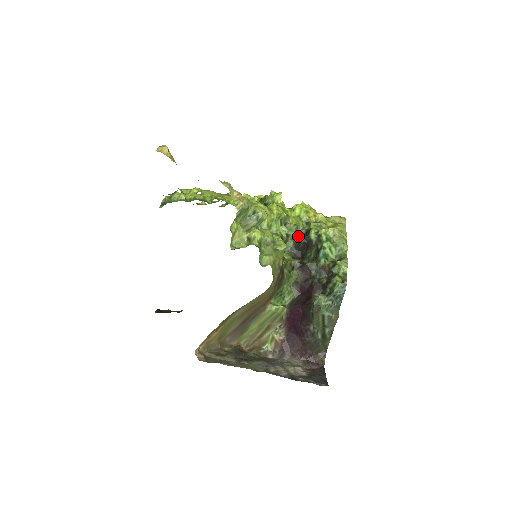
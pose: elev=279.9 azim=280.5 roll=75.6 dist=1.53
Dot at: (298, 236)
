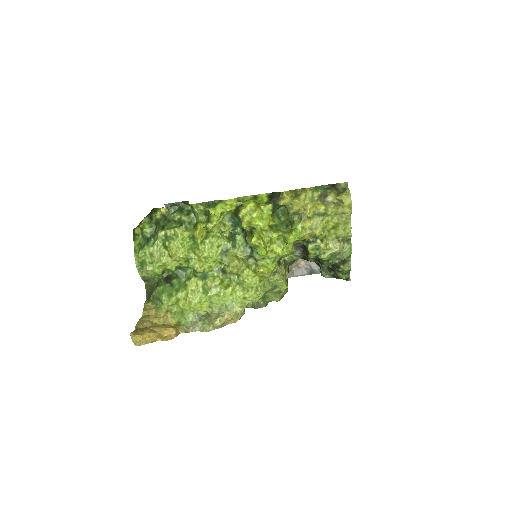
Dot at: (296, 253)
